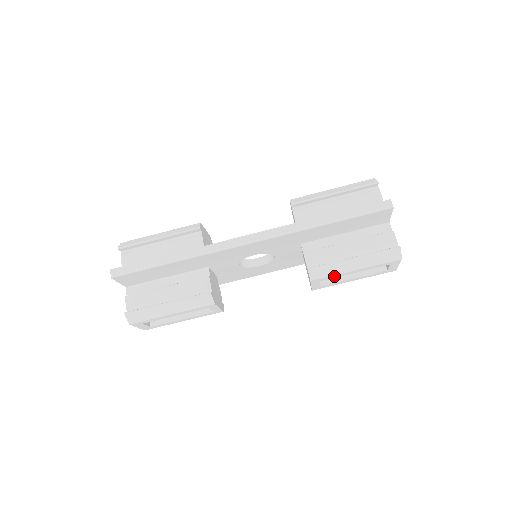
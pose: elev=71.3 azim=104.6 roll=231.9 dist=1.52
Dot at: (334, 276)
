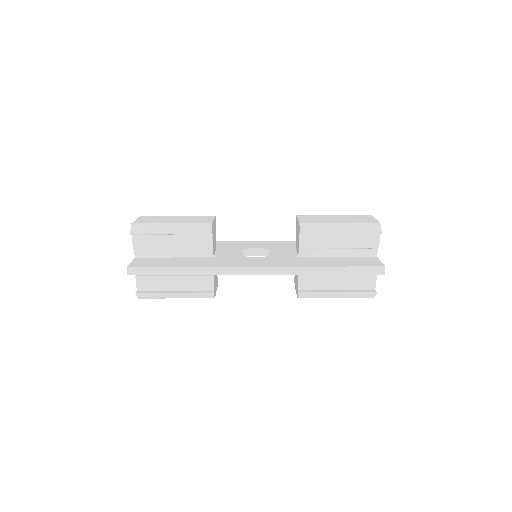
Dot at: occluded
